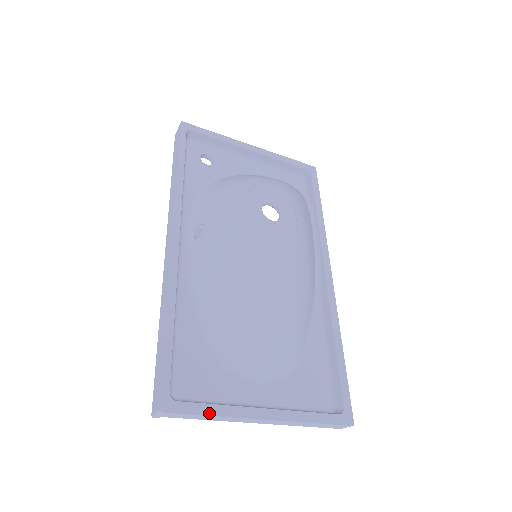
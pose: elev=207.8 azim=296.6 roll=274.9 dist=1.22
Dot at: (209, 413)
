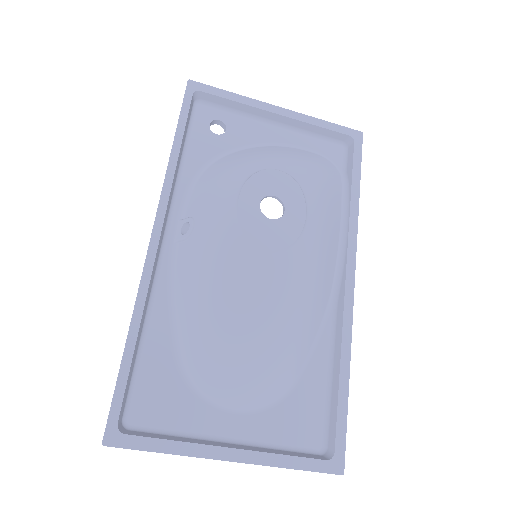
Dot at: (160, 450)
